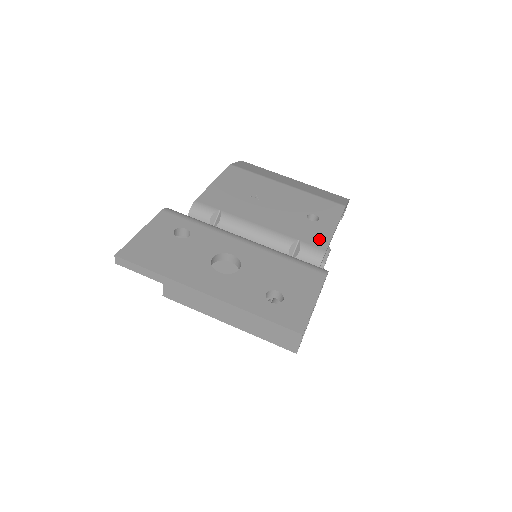
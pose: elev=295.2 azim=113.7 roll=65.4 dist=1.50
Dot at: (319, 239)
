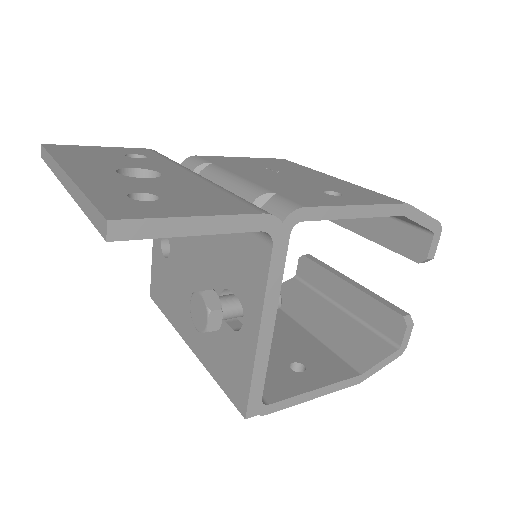
Dot at: (310, 200)
